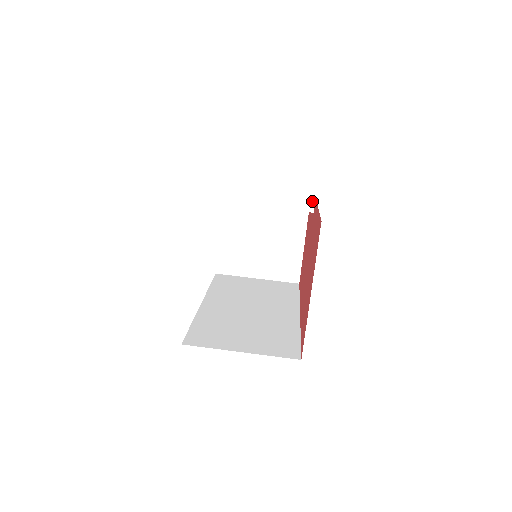
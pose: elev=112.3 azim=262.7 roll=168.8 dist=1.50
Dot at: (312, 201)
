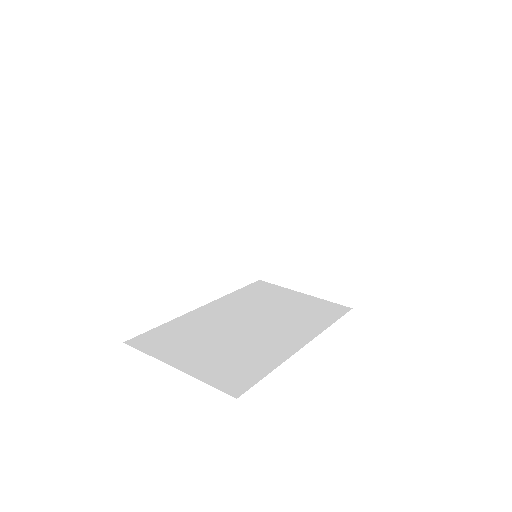
Dot at: (328, 188)
